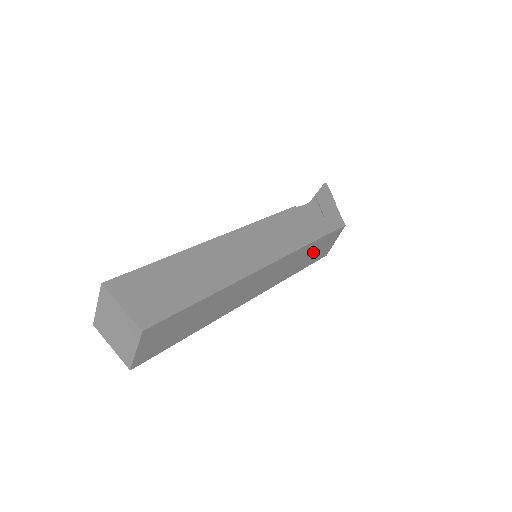
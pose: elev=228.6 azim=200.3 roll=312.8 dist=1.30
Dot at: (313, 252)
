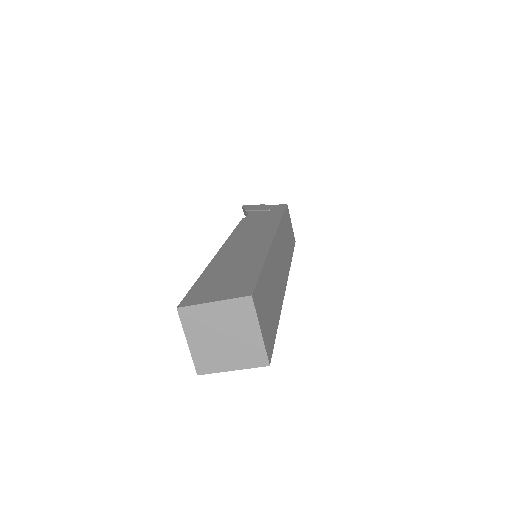
Dot at: (288, 232)
